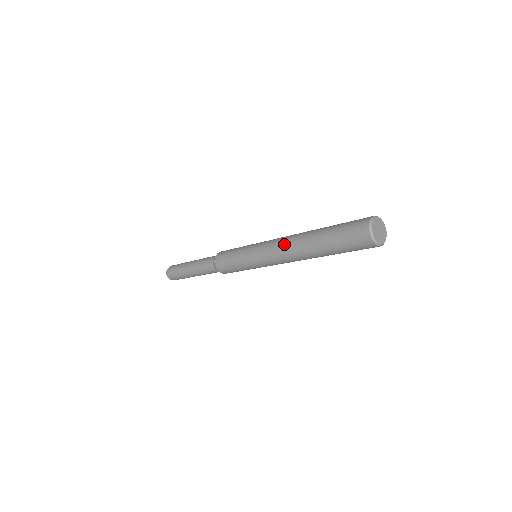
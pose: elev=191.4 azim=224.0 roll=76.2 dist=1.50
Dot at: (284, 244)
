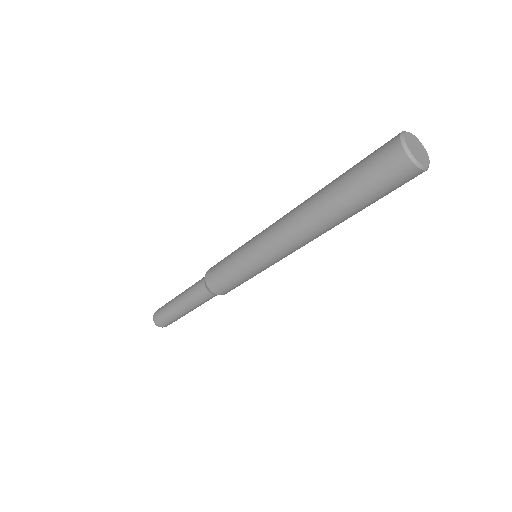
Dot at: (288, 223)
